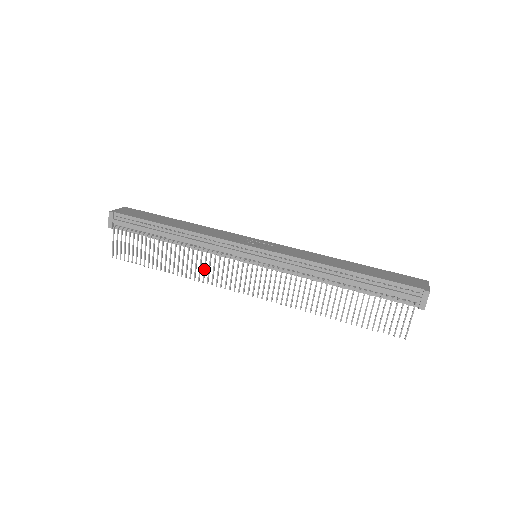
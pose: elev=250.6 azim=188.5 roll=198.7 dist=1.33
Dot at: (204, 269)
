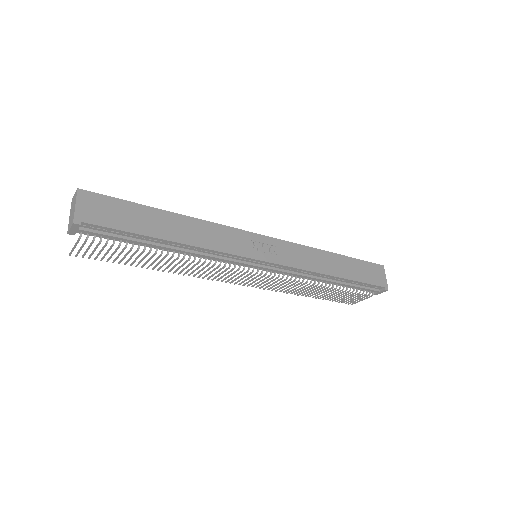
Dot at: occluded
